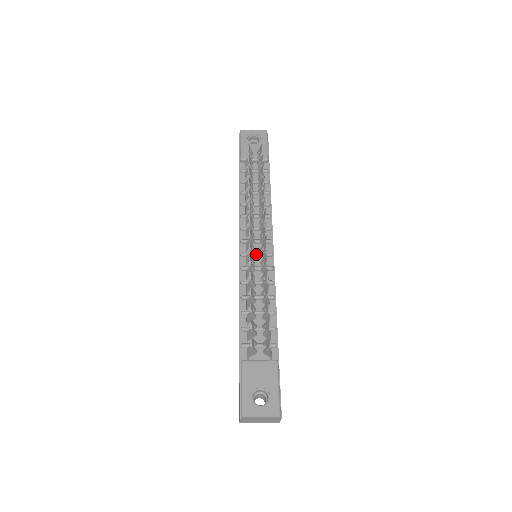
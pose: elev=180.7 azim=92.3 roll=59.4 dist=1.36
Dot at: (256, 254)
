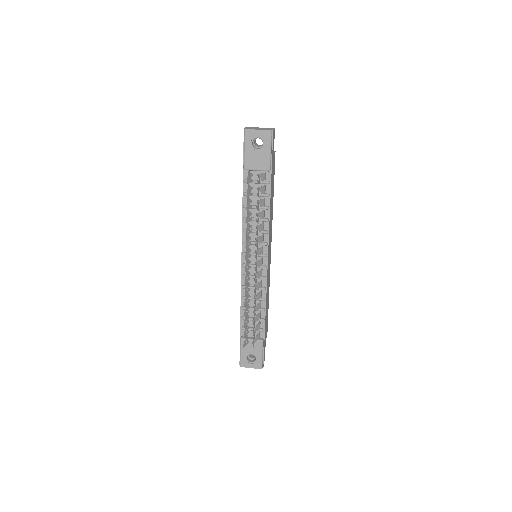
Dot at: (253, 267)
